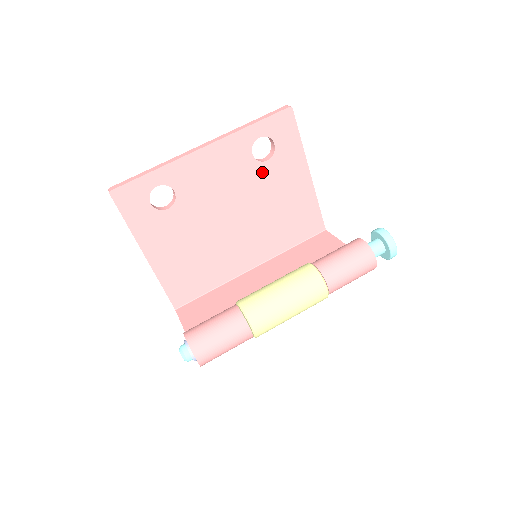
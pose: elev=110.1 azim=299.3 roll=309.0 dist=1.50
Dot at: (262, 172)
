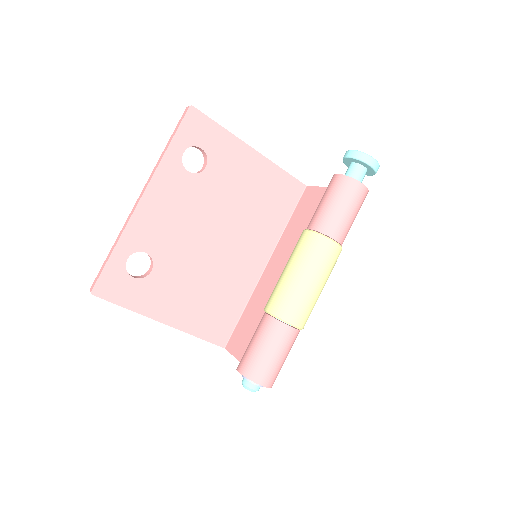
Dot at: (209, 180)
